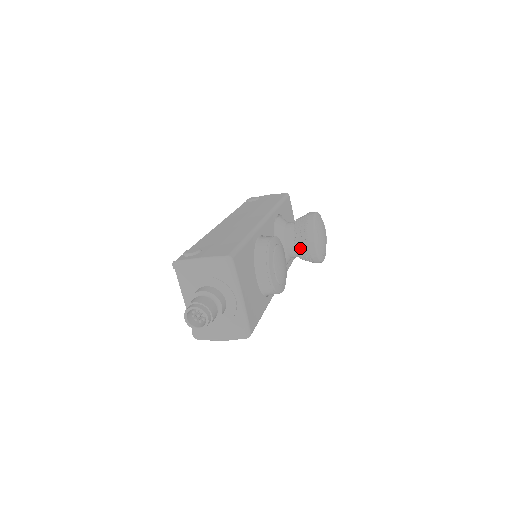
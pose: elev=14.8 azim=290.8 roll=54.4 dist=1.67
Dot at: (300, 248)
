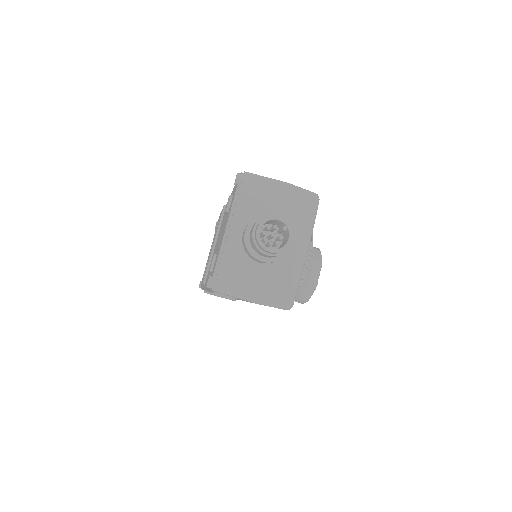
Dot at: occluded
